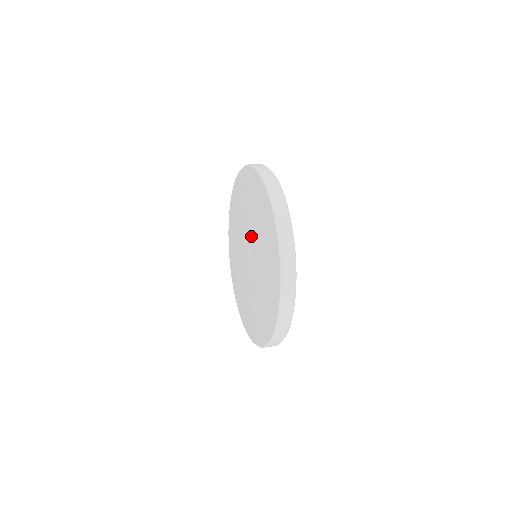
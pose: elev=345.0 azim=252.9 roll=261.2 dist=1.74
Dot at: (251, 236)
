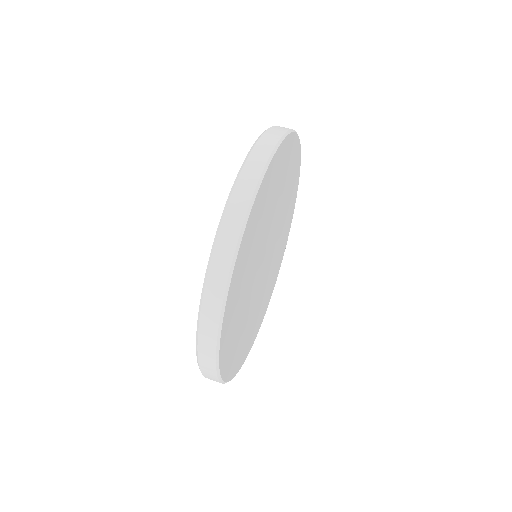
Dot at: occluded
